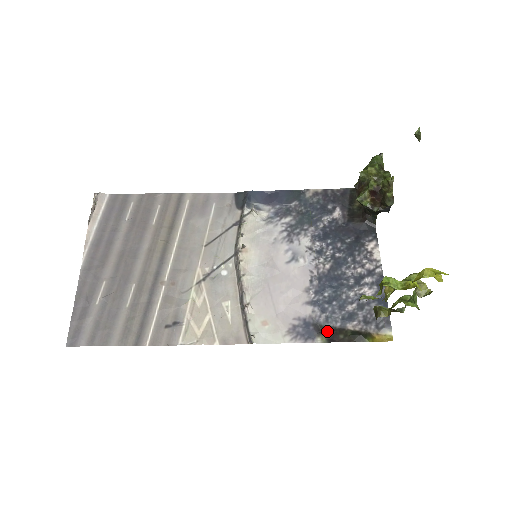
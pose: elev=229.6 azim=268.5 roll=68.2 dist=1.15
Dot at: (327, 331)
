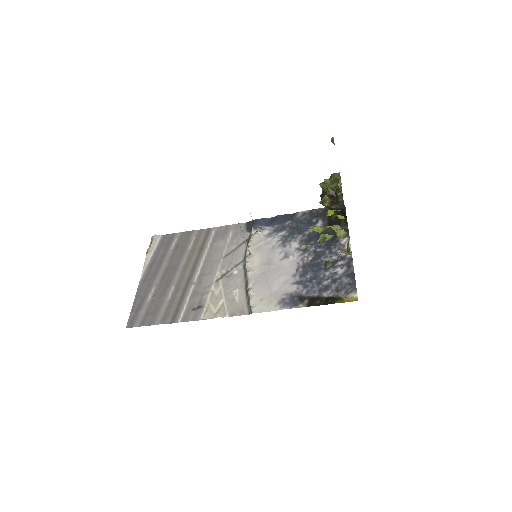
Dot at: (307, 299)
